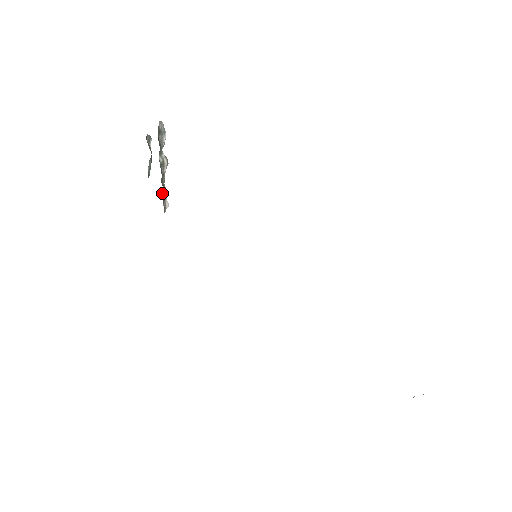
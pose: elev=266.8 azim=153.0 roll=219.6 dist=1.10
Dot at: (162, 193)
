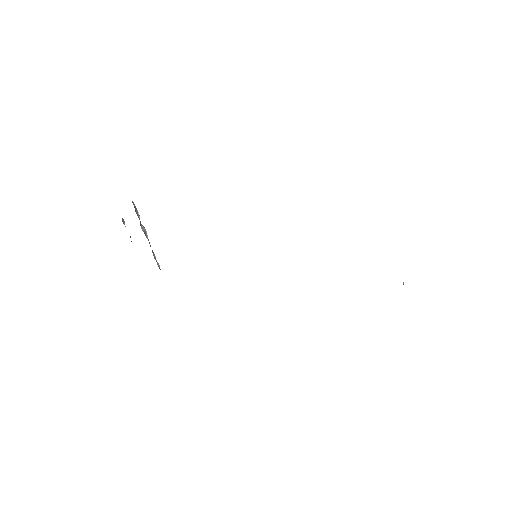
Dot at: occluded
